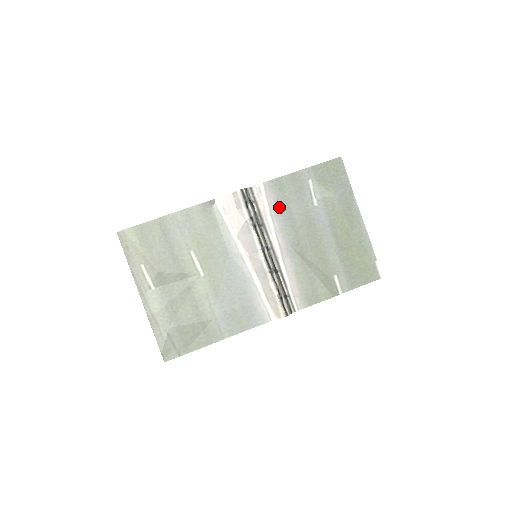
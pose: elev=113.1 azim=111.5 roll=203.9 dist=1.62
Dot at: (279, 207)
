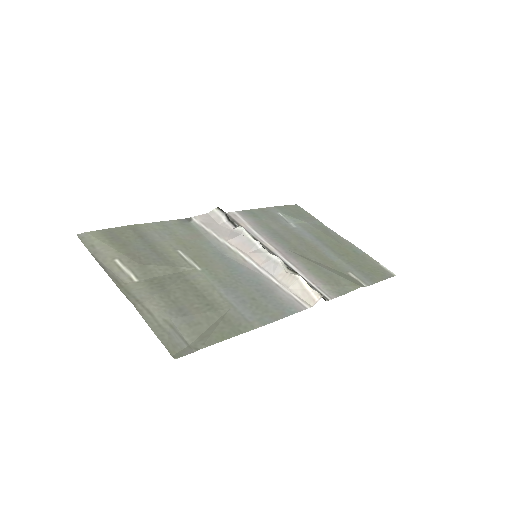
Dot at: (260, 226)
